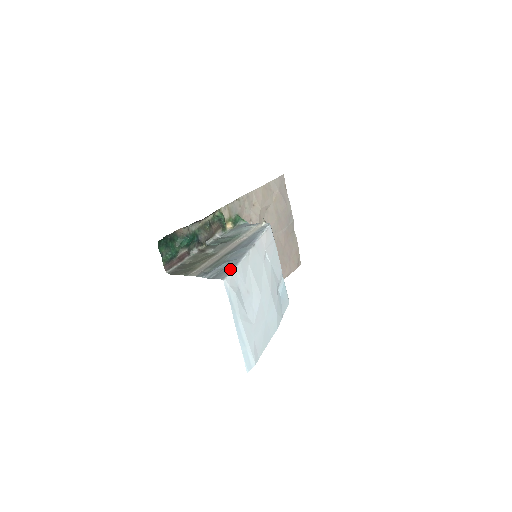
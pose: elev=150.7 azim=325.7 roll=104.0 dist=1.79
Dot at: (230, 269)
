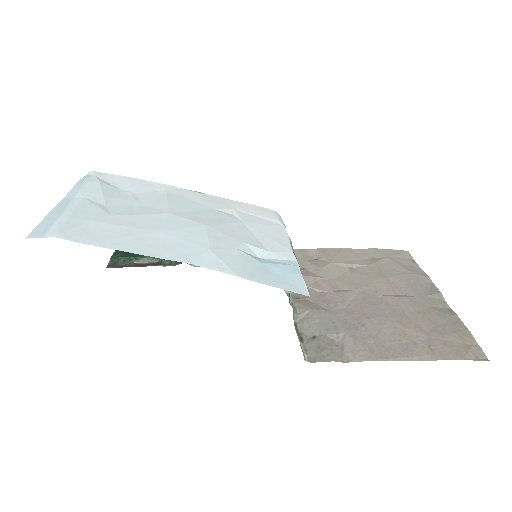
Dot at: occluded
